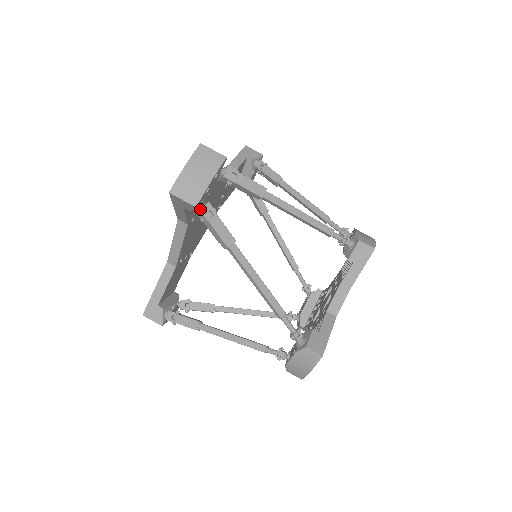
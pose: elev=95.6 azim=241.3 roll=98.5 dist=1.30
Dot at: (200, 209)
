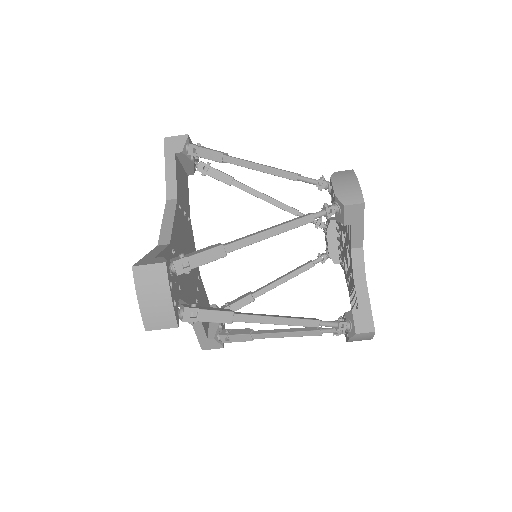
Dot at: (182, 320)
